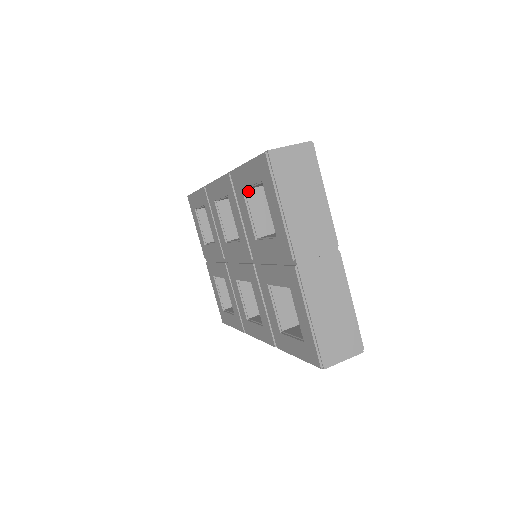
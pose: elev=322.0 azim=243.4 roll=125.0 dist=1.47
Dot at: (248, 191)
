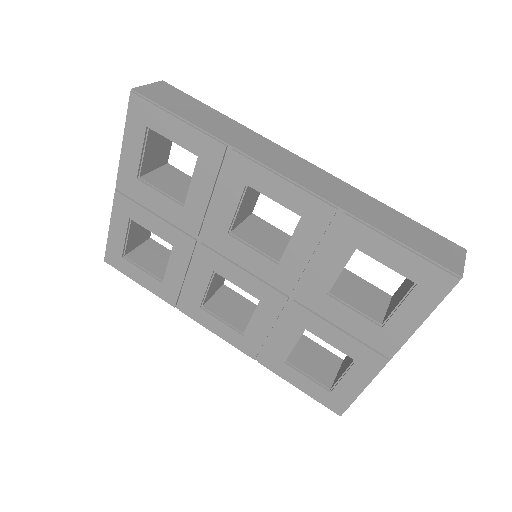
Dot at: (356, 248)
